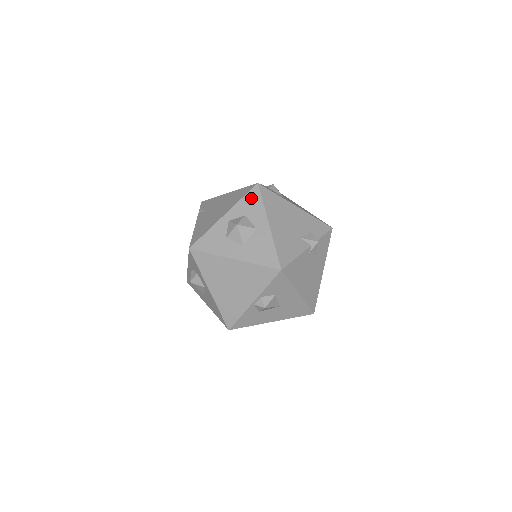
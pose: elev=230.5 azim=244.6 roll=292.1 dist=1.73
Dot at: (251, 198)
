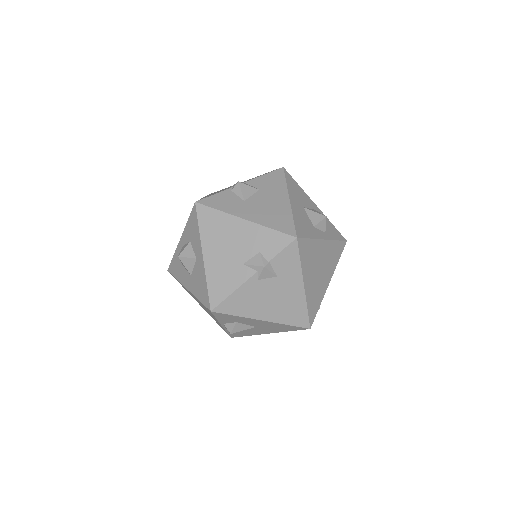
Dot at: (192, 221)
